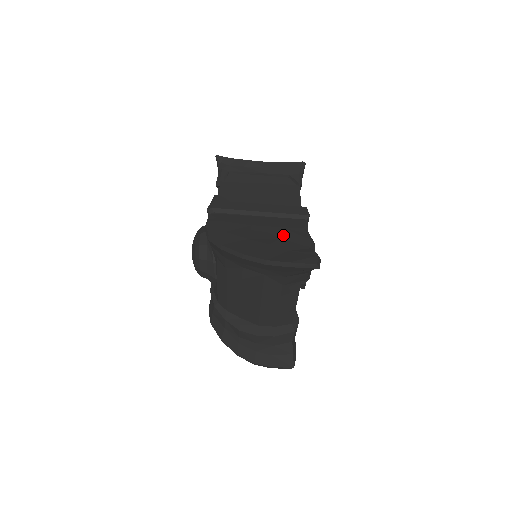
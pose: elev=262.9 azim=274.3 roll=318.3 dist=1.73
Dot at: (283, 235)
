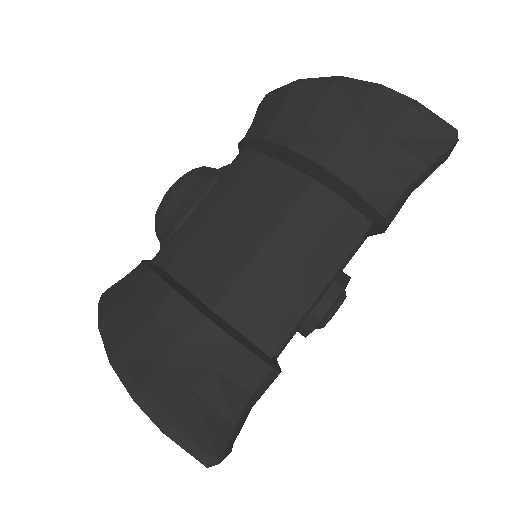
Dot at: occluded
